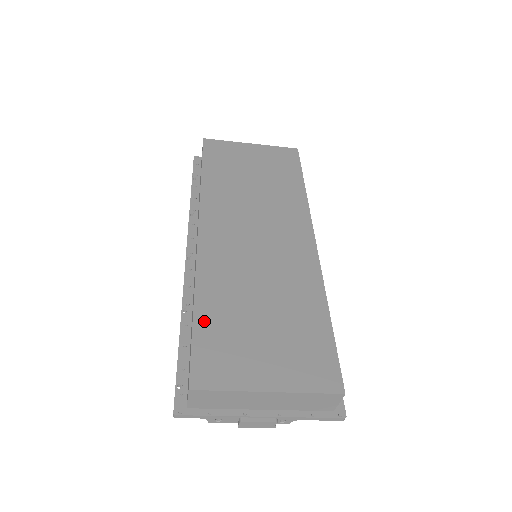
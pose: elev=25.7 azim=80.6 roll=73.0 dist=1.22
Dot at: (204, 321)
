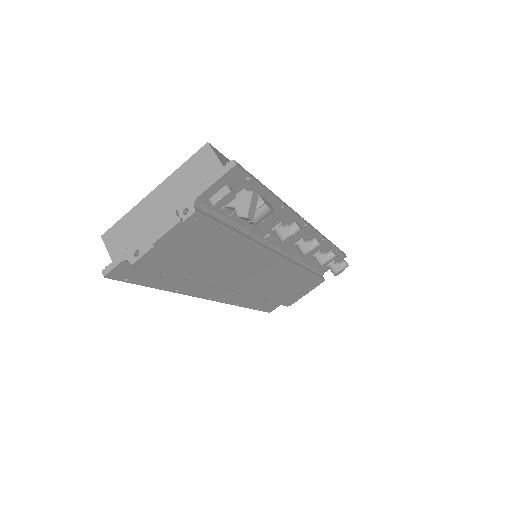
Dot at: occluded
